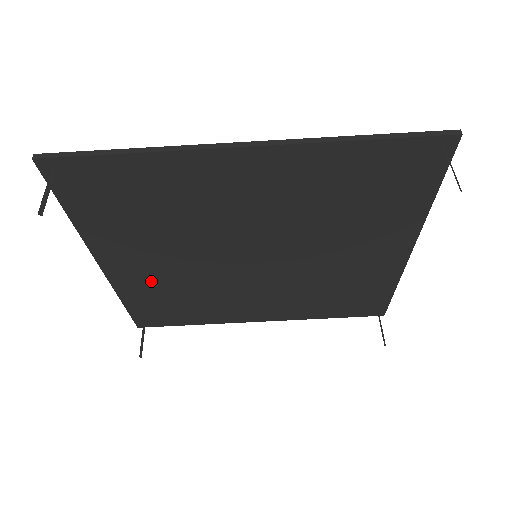
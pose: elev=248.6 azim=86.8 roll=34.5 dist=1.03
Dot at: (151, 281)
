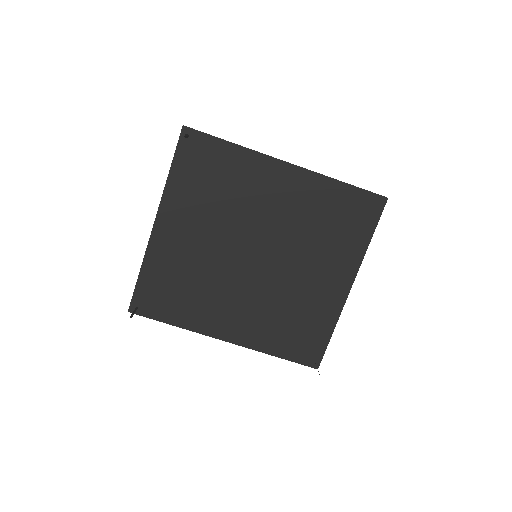
Dot at: (176, 254)
